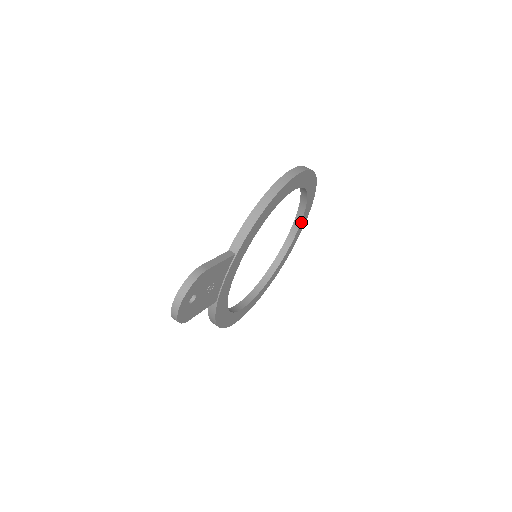
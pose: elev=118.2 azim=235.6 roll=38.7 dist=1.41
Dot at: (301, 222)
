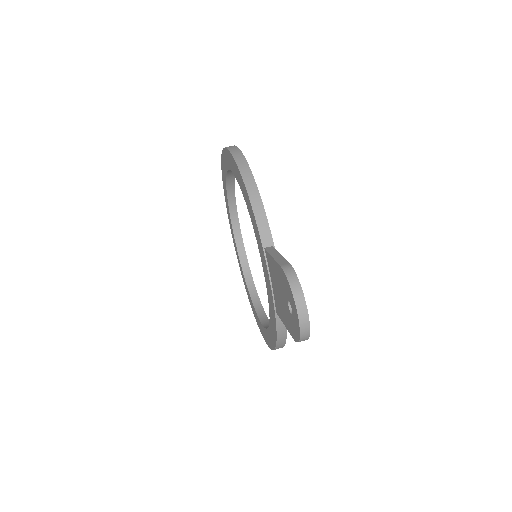
Dot at: (237, 215)
